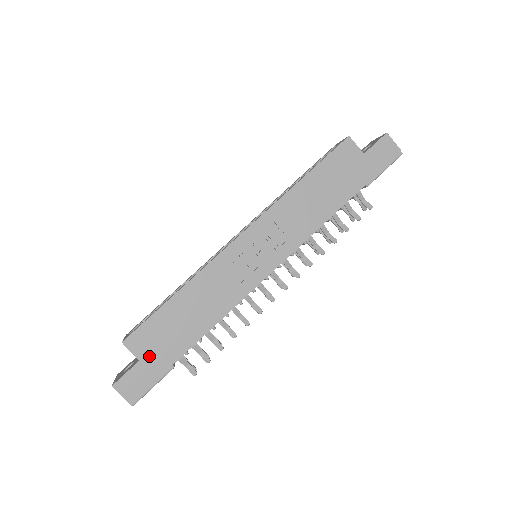
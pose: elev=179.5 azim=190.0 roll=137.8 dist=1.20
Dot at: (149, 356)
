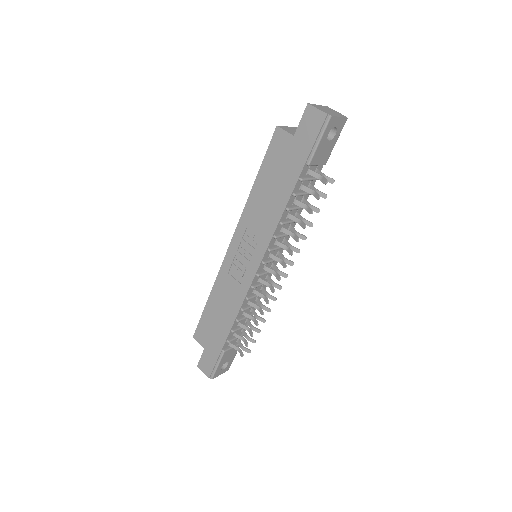
Dot at: (208, 345)
